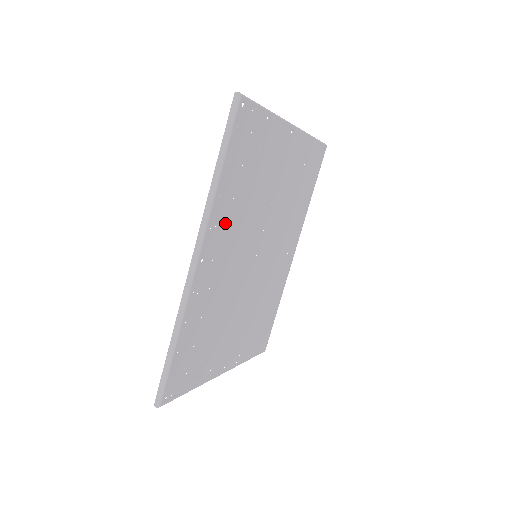
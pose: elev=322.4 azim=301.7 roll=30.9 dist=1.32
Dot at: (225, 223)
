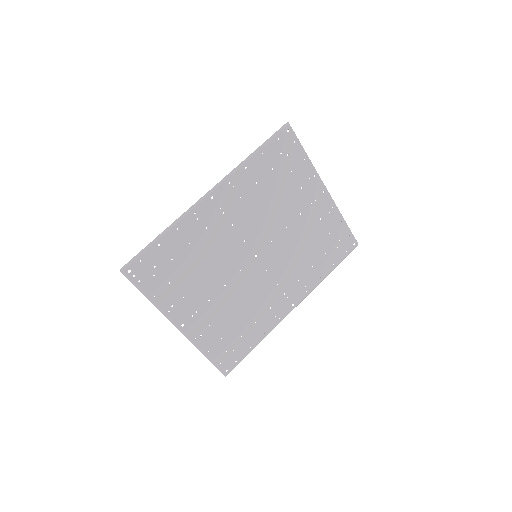
Dot at: (242, 193)
